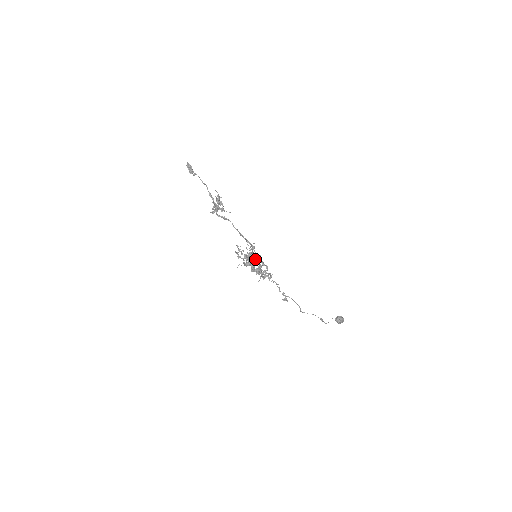
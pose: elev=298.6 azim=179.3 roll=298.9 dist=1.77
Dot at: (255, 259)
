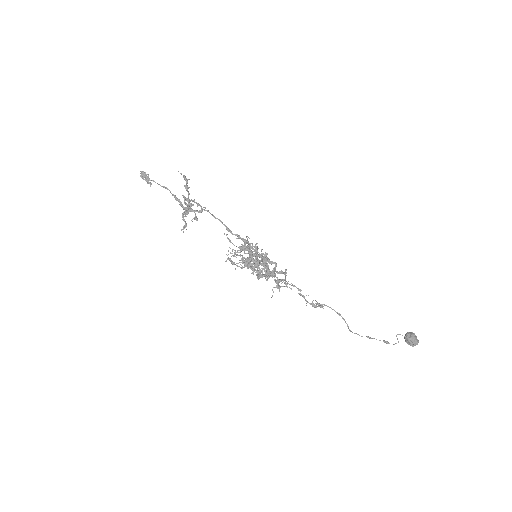
Dot at: (255, 250)
